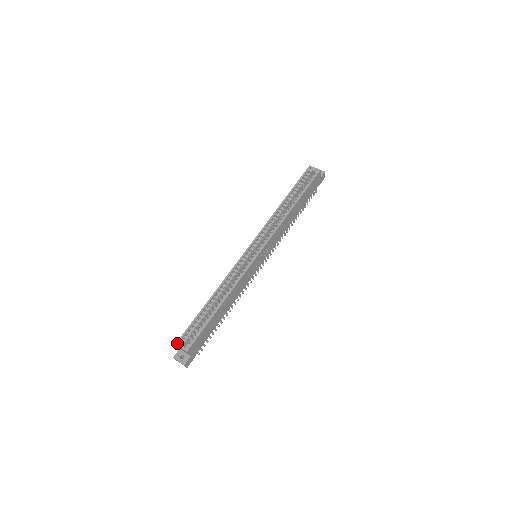
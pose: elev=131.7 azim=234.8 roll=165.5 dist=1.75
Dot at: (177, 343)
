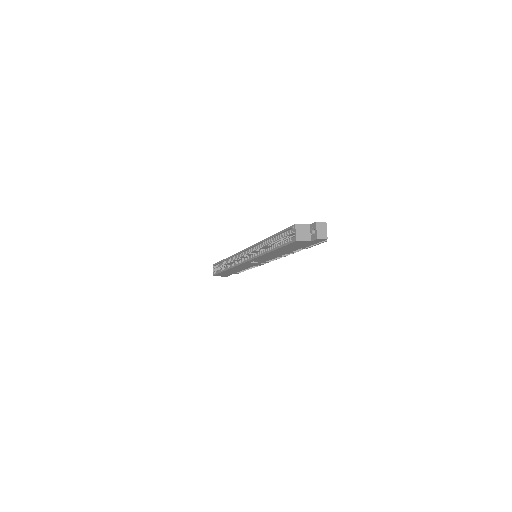
Dot at: (213, 265)
